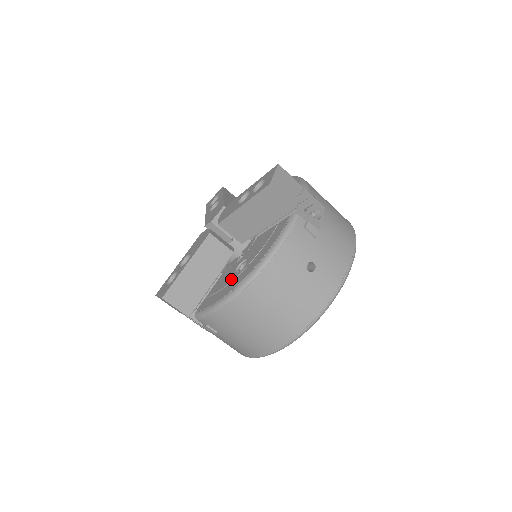
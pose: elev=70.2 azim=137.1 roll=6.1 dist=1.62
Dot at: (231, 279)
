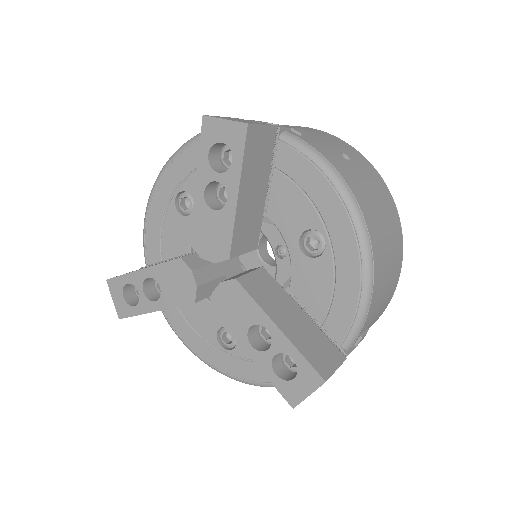
Dot at: (327, 264)
